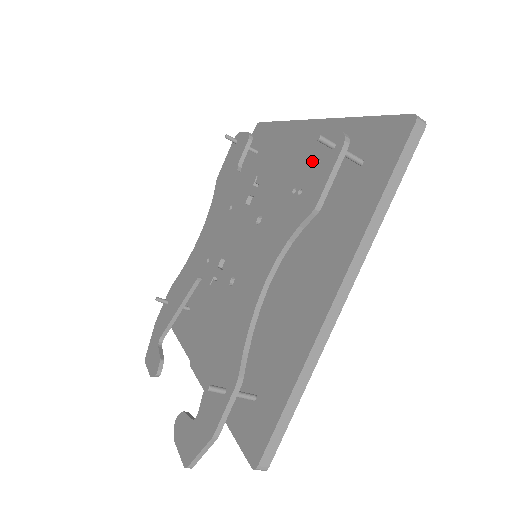
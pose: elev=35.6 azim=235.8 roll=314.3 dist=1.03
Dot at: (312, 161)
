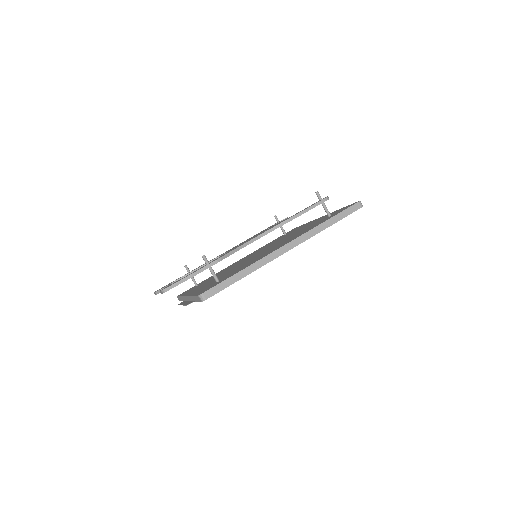
Dot at: occluded
